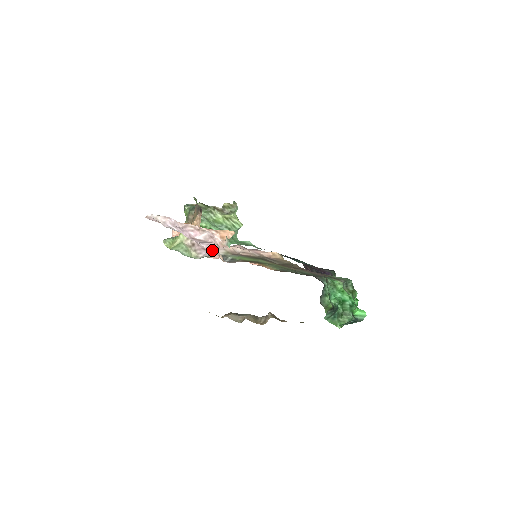
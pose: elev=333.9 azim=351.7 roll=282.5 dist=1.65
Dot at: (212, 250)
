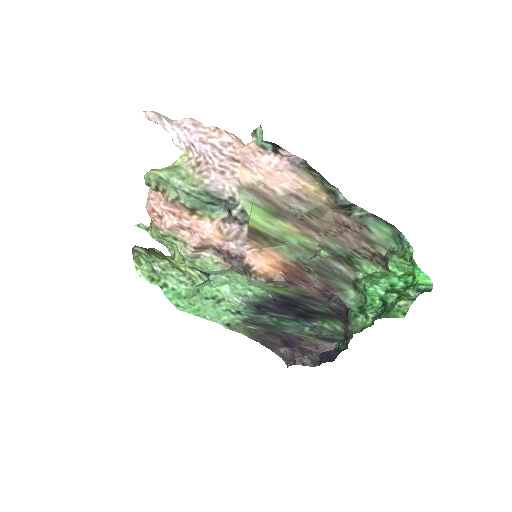
Dot at: (224, 175)
